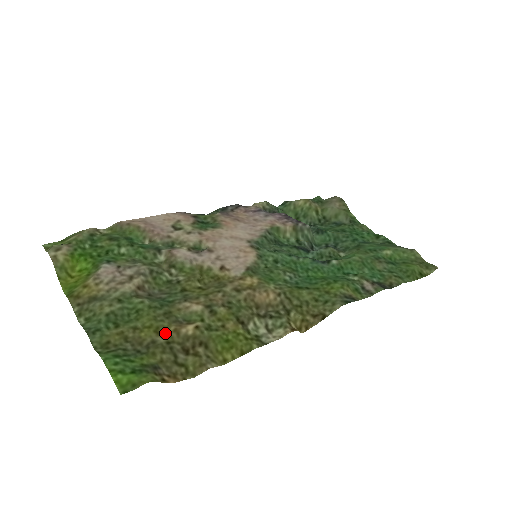
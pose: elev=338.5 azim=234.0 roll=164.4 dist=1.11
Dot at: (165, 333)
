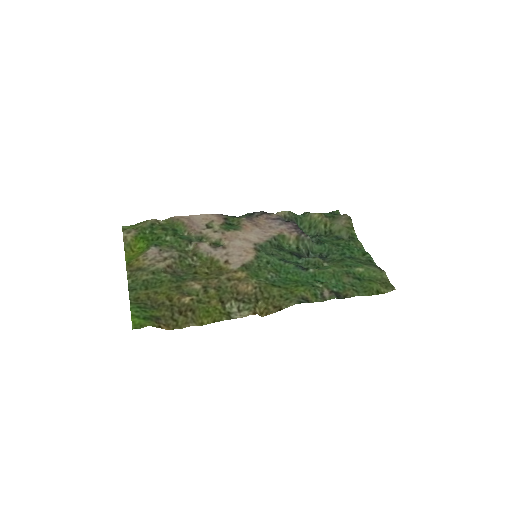
Dot at: (172, 299)
